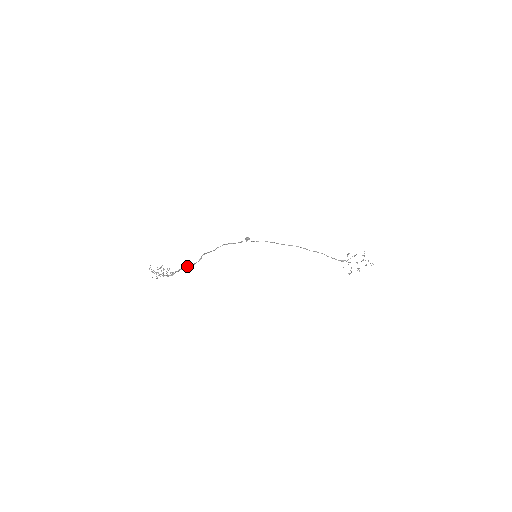
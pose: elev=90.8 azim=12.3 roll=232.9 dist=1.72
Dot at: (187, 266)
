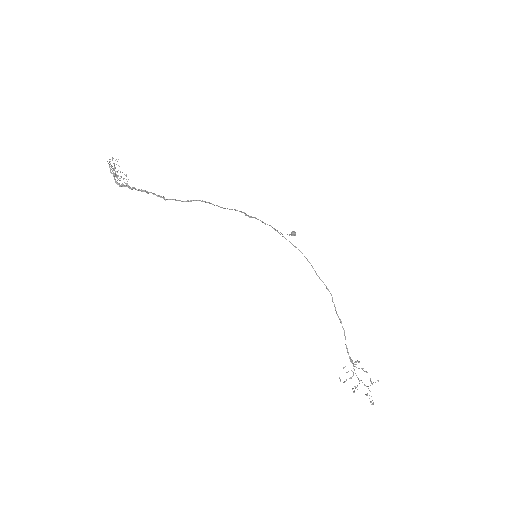
Dot at: (153, 193)
